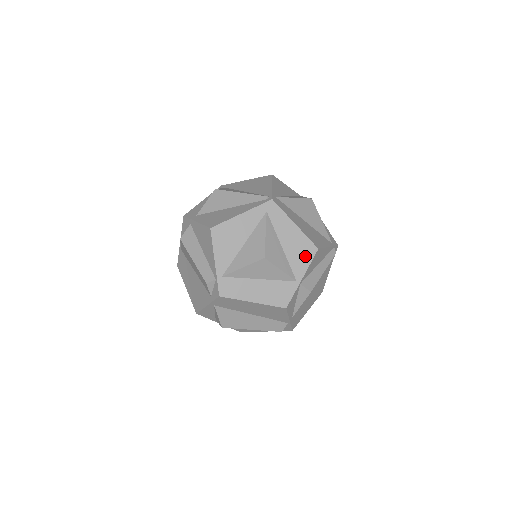
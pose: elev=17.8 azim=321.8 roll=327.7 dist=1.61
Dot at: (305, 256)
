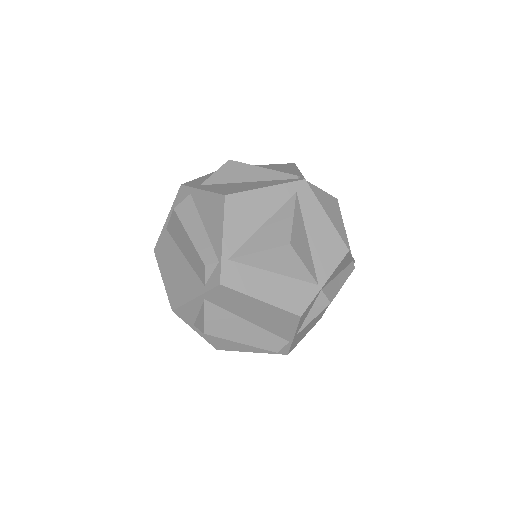
Dot at: (333, 256)
